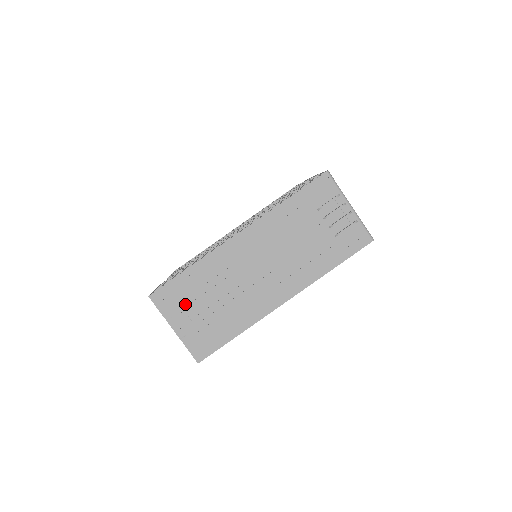
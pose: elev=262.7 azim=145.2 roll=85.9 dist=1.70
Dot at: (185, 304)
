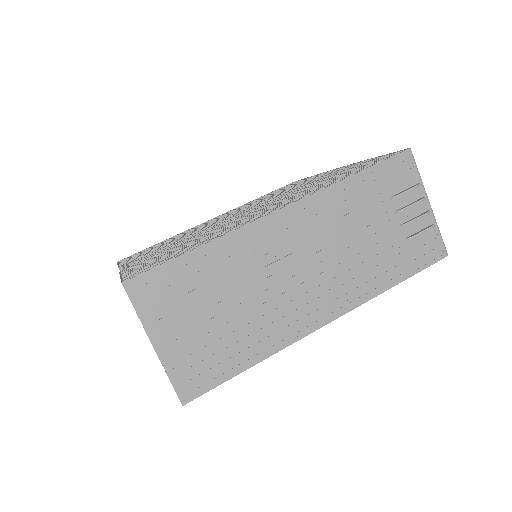
Dot at: (180, 305)
